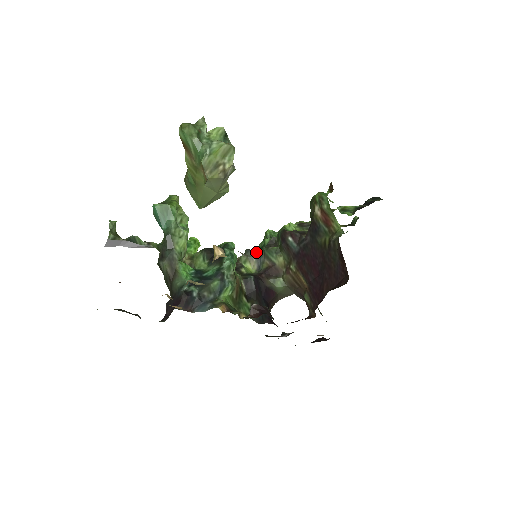
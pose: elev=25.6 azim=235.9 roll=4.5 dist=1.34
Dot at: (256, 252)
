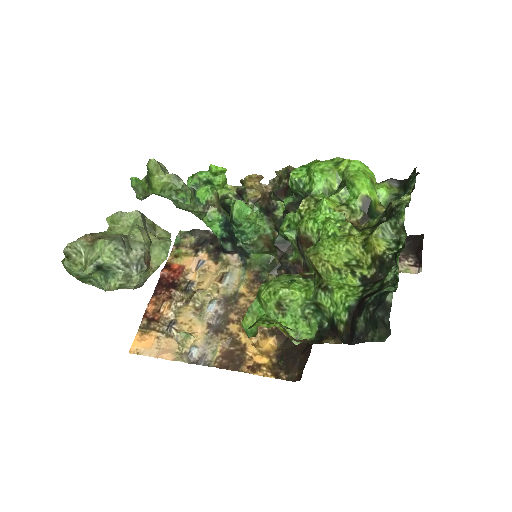
Dot at: occluded
